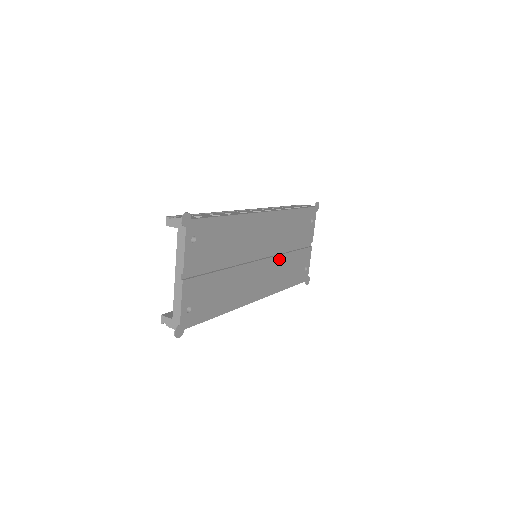
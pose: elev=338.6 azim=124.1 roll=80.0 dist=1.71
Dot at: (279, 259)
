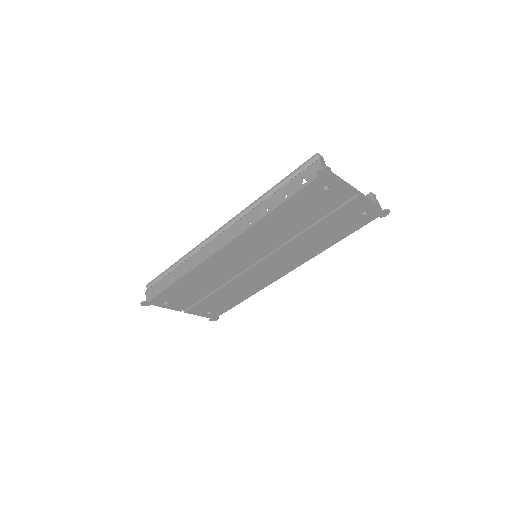
Dot at: (291, 244)
